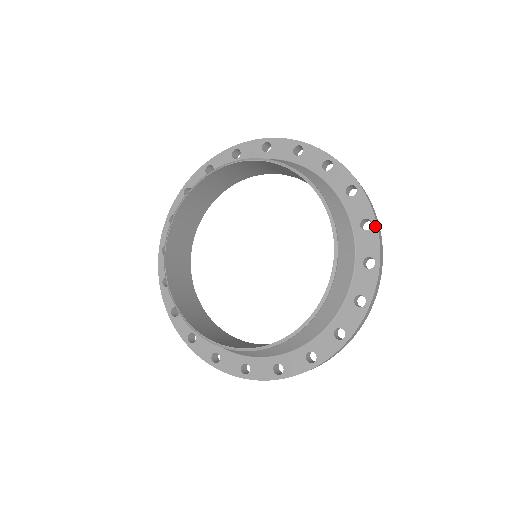
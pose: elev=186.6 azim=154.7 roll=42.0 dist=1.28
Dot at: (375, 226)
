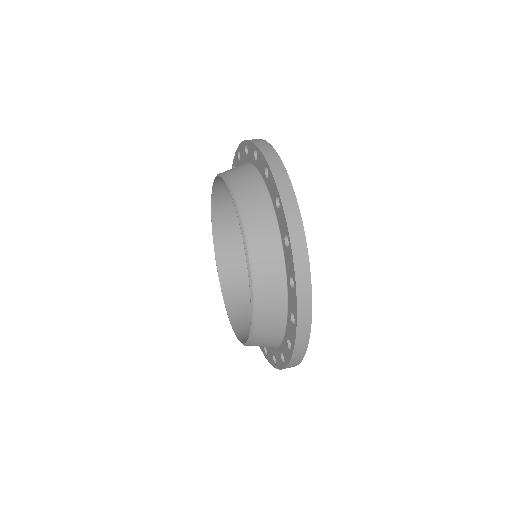
Dot at: (280, 202)
